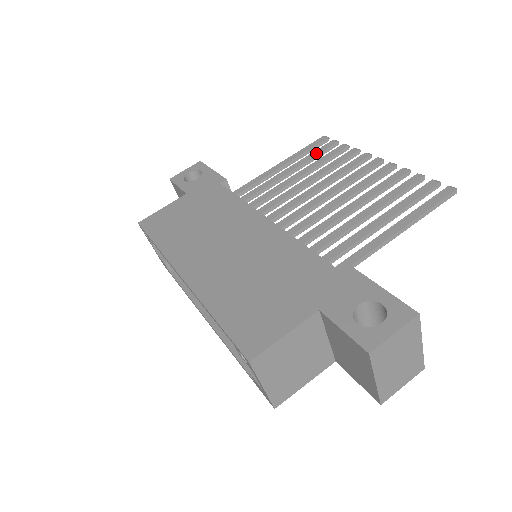
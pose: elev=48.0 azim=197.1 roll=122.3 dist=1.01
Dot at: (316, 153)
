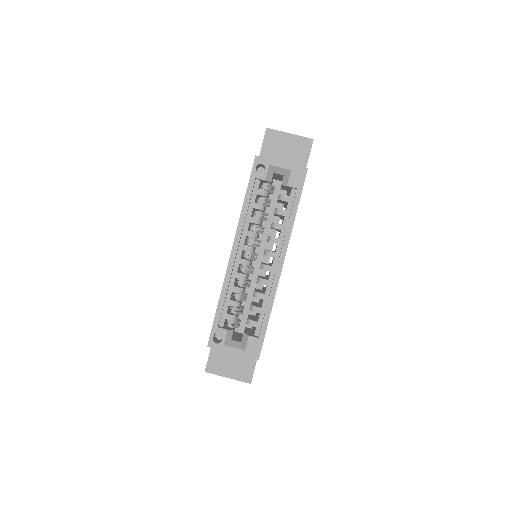
Dot at: occluded
